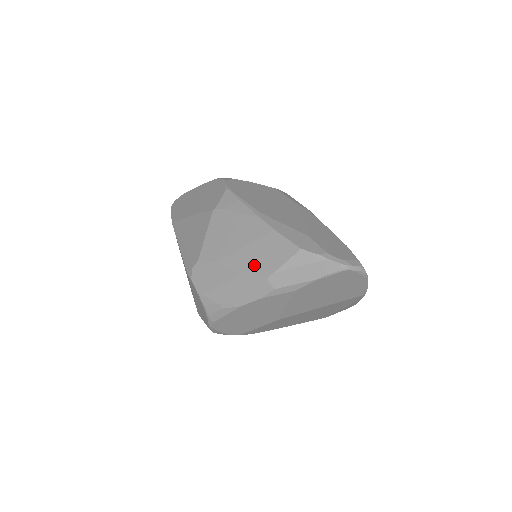
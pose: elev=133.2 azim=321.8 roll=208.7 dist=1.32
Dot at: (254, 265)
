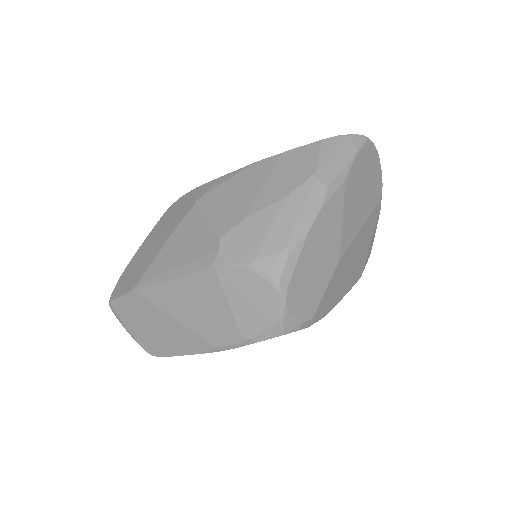
Dot at: (290, 183)
